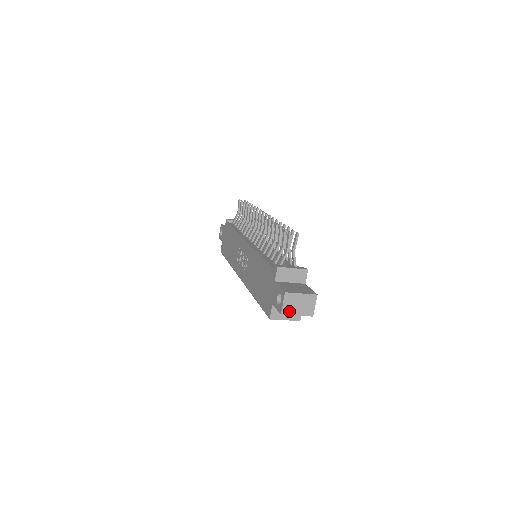
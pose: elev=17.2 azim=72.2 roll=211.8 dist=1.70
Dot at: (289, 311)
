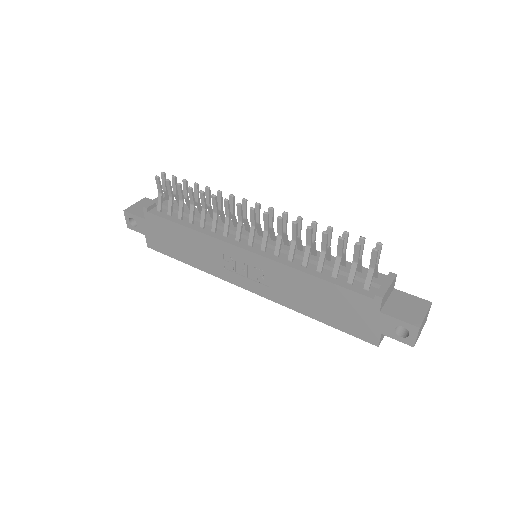
Dot at: occluded
